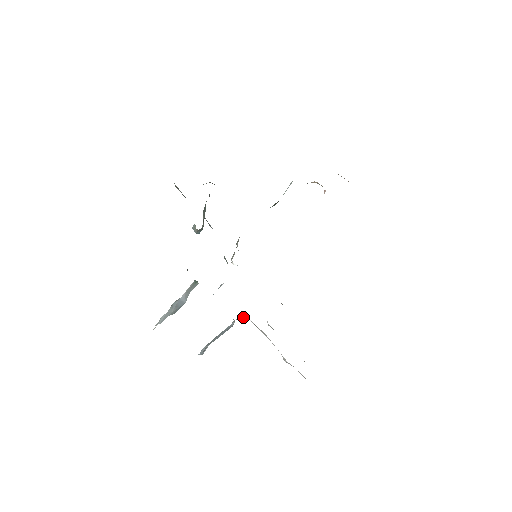
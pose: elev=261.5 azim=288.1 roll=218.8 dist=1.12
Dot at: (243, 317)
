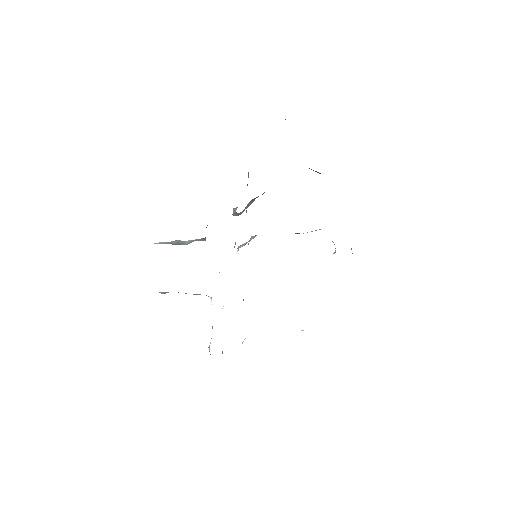
Dot at: (210, 297)
